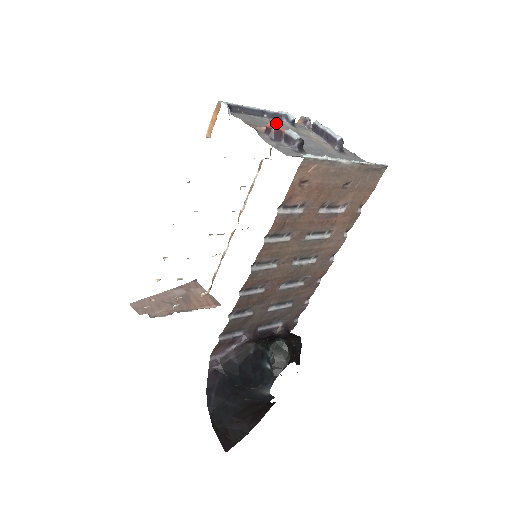
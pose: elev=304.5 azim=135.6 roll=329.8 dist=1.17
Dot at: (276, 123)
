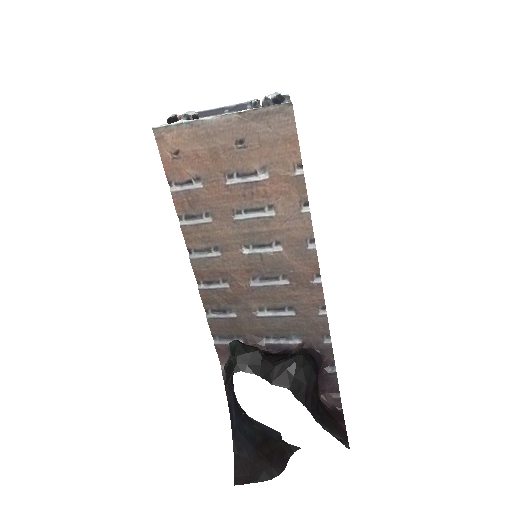
Dot at: occluded
